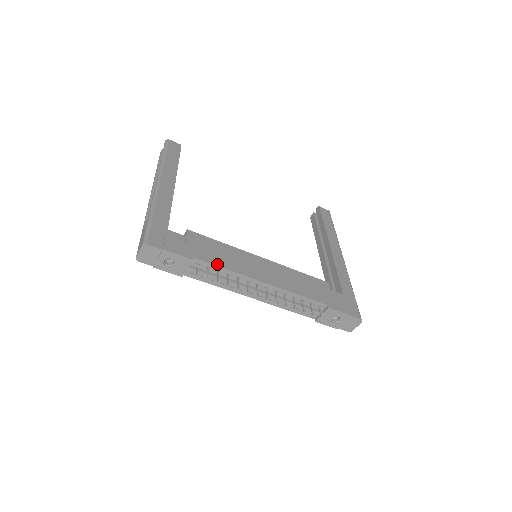
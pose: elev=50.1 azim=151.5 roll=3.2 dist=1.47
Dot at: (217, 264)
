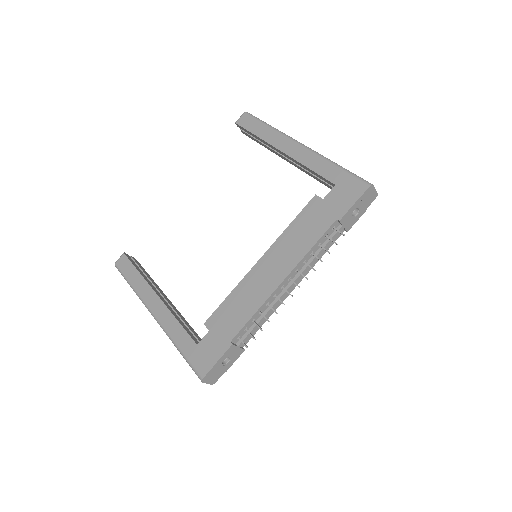
Dot at: (246, 321)
